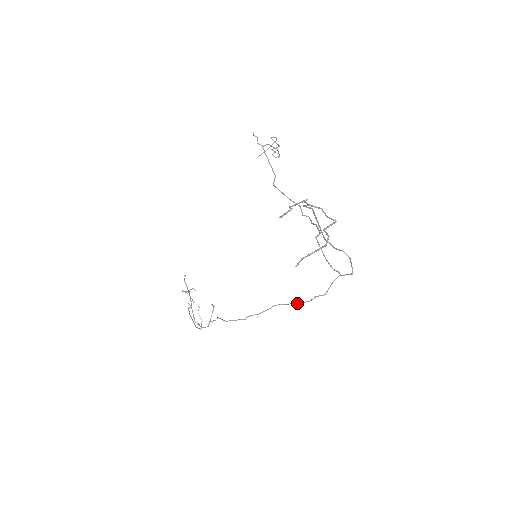
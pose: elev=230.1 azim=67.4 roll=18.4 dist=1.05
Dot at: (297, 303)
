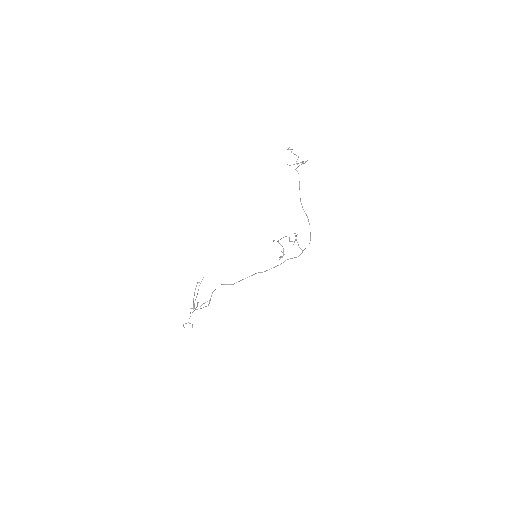
Dot at: occluded
